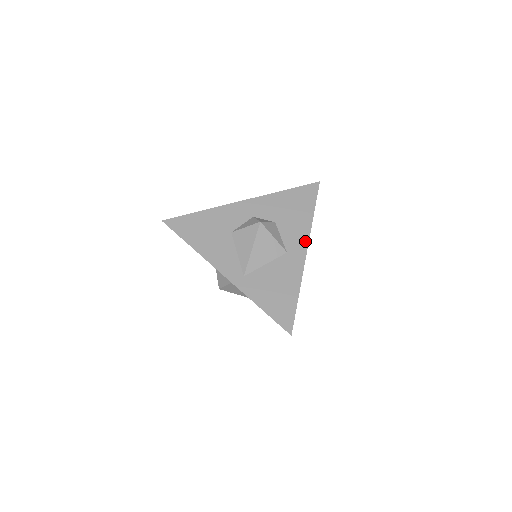
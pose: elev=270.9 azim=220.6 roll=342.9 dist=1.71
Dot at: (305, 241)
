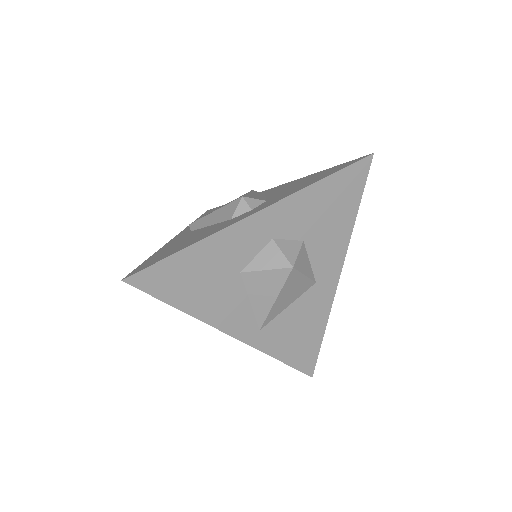
Dot at: (340, 260)
